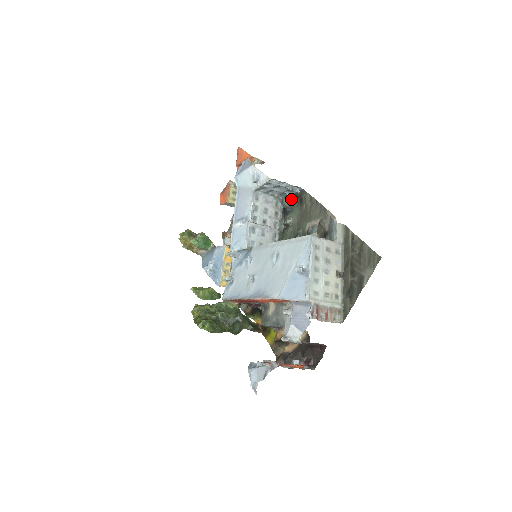
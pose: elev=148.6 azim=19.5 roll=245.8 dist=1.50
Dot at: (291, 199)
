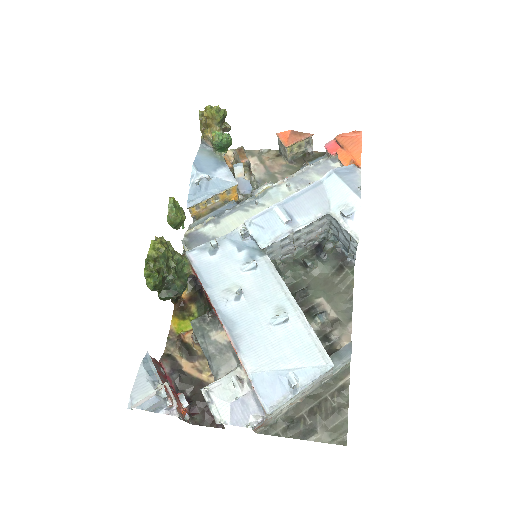
Dot at: (335, 251)
